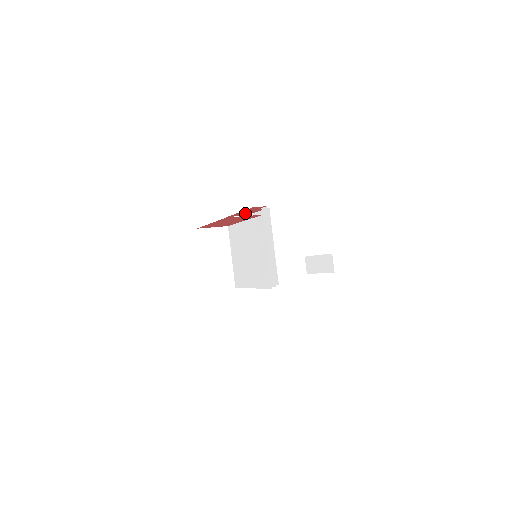
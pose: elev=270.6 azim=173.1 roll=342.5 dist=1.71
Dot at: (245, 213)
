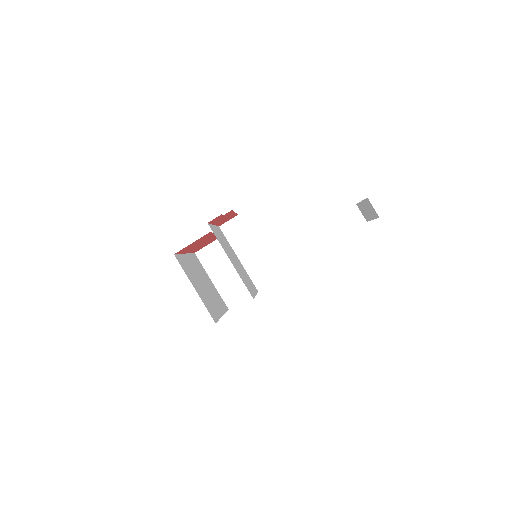
Dot at: (227, 218)
